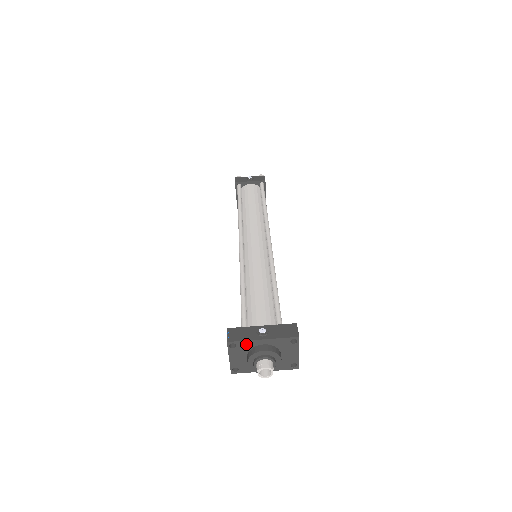
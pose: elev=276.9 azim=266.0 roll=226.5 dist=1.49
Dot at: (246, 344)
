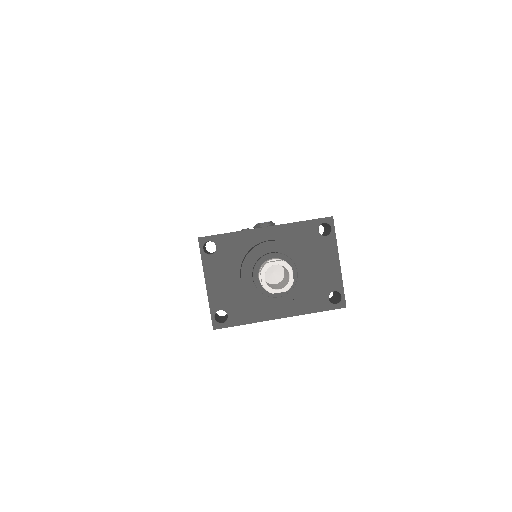
Dot at: (235, 242)
